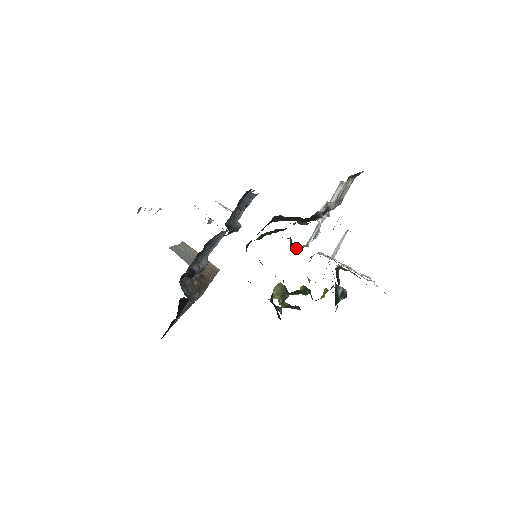
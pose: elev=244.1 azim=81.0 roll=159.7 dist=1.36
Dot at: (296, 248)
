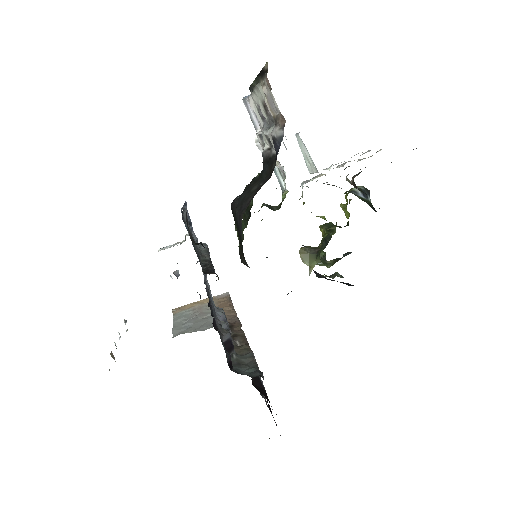
Dot at: (279, 206)
